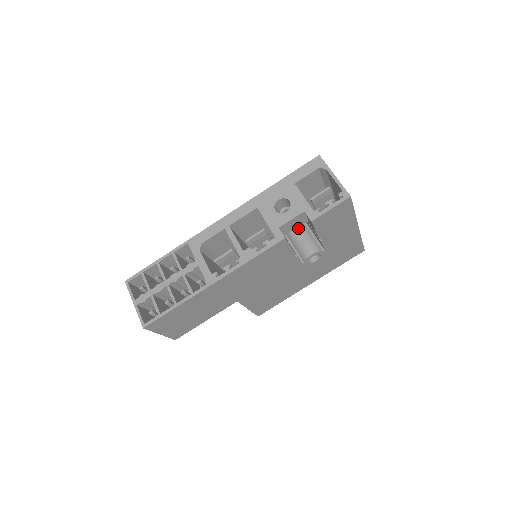
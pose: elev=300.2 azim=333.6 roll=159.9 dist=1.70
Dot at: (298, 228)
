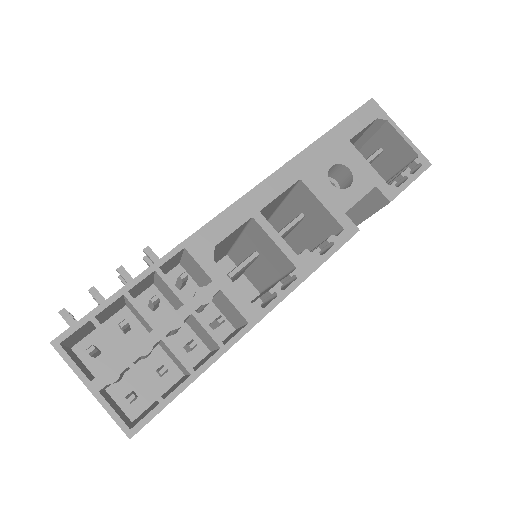
Dot at: occluded
